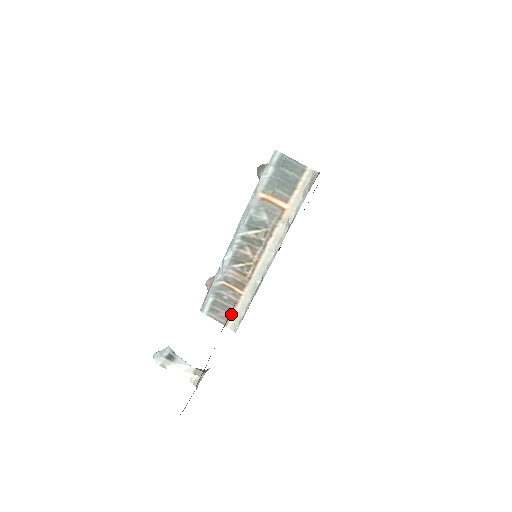
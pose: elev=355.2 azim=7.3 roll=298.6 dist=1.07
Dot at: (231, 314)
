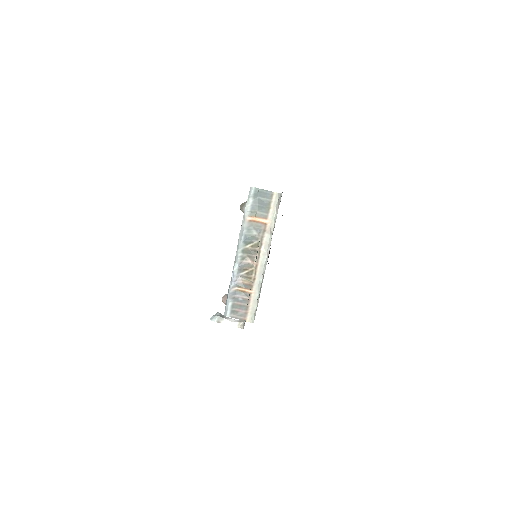
Dot at: (247, 310)
